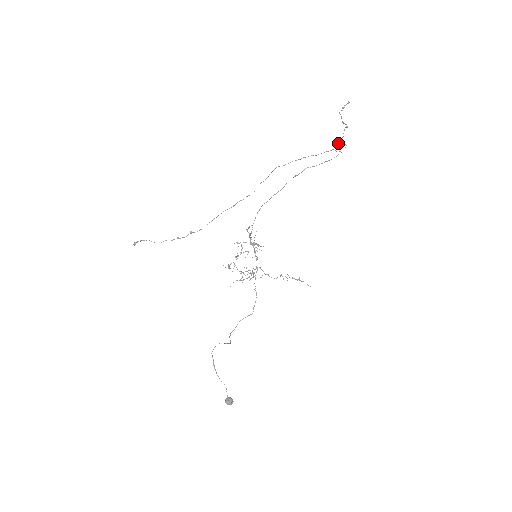
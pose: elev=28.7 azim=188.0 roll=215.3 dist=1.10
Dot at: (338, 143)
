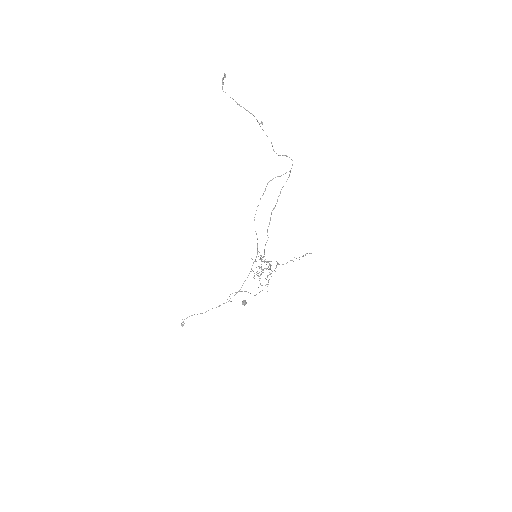
Dot at: occluded
